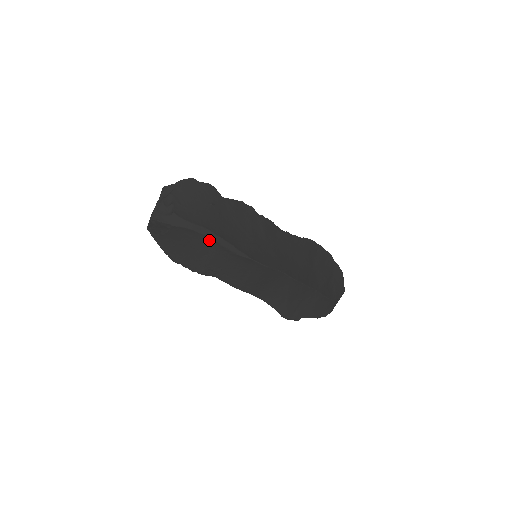
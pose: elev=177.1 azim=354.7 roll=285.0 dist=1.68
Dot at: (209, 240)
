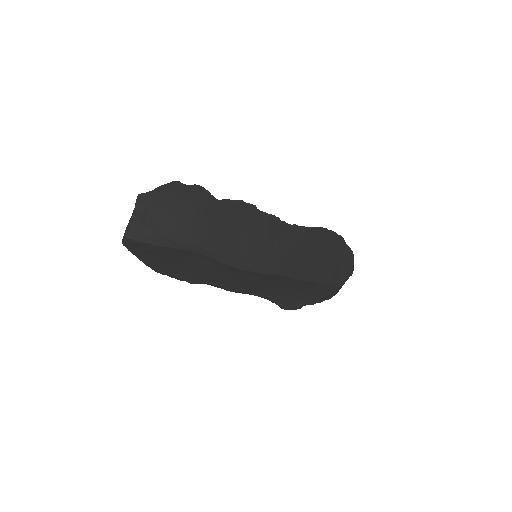
Dot at: (200, 256)
